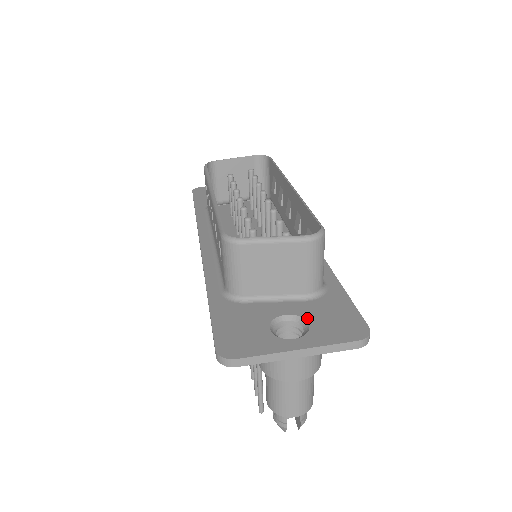
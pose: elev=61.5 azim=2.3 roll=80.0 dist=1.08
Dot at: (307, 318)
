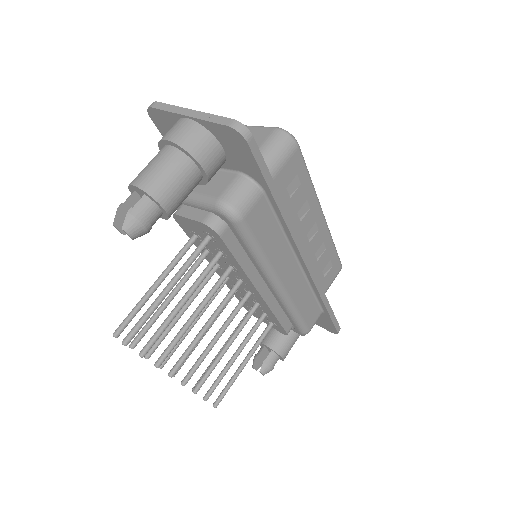
Dot at: occluded
